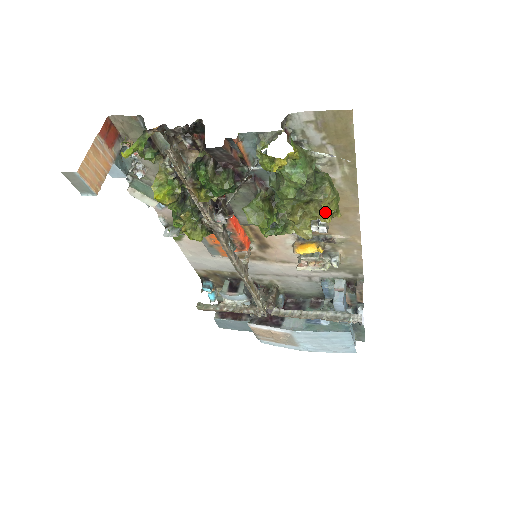
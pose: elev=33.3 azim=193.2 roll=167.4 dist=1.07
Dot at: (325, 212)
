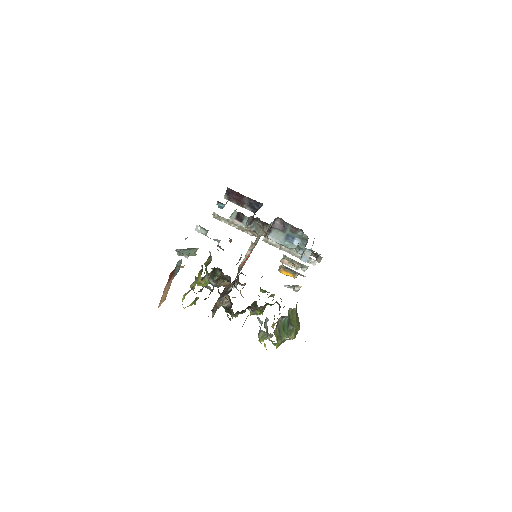
Dot at: (289, 337)
